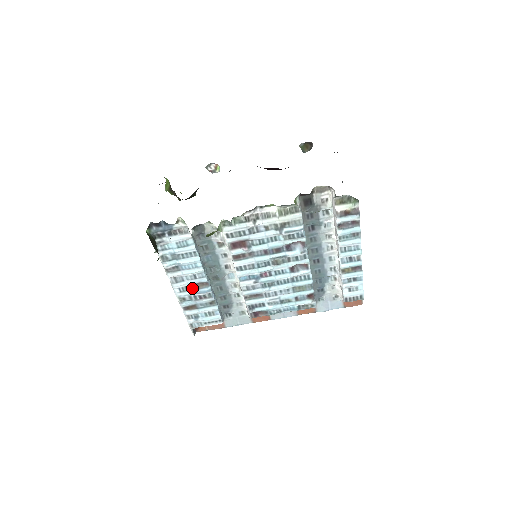
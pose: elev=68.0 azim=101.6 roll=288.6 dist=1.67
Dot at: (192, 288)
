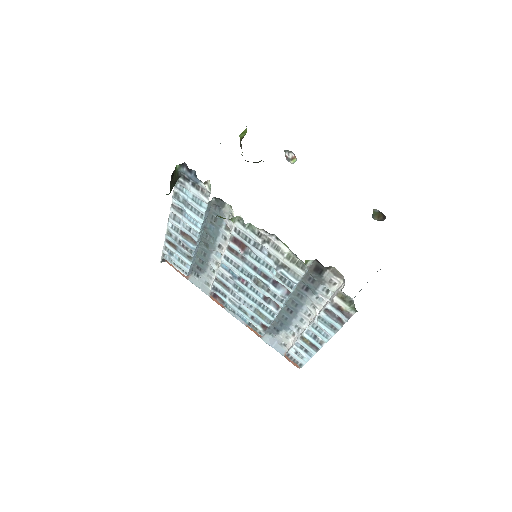
Dot at: (182, 234)
